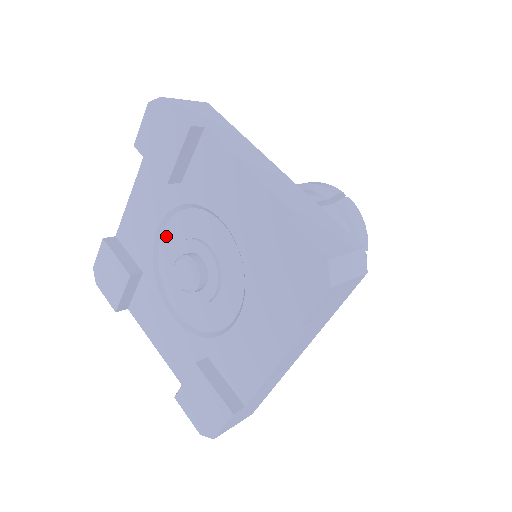
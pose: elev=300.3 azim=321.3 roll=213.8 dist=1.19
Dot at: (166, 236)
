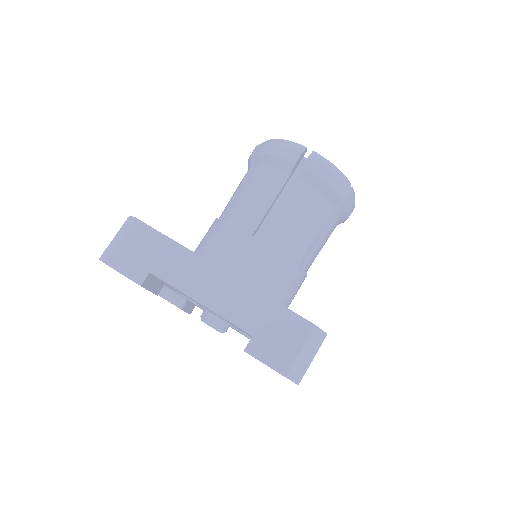
Dot at: occluded
